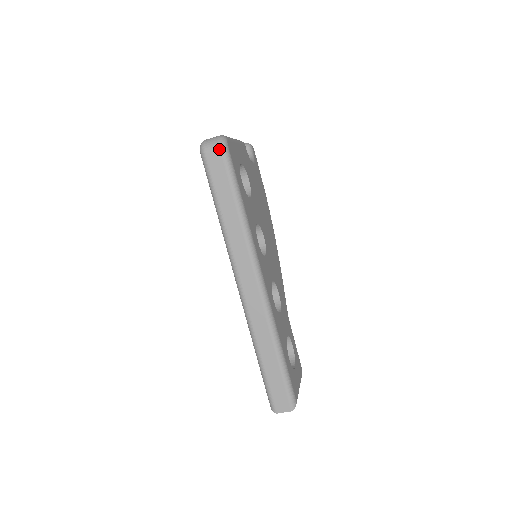
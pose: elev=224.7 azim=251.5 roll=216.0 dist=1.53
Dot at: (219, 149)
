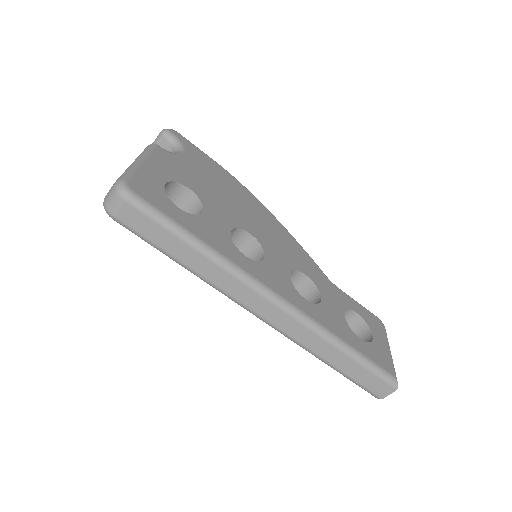
Dot at: (124, 203)
